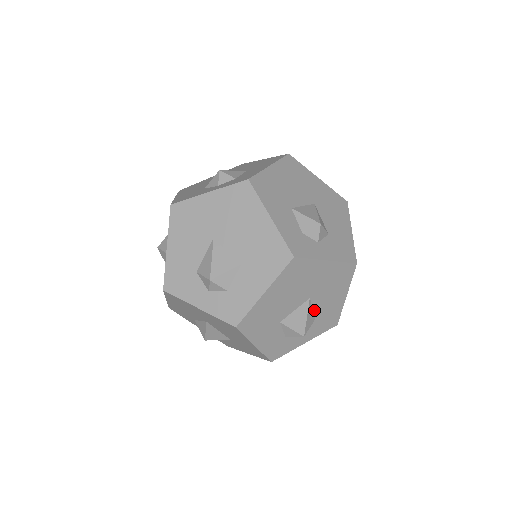
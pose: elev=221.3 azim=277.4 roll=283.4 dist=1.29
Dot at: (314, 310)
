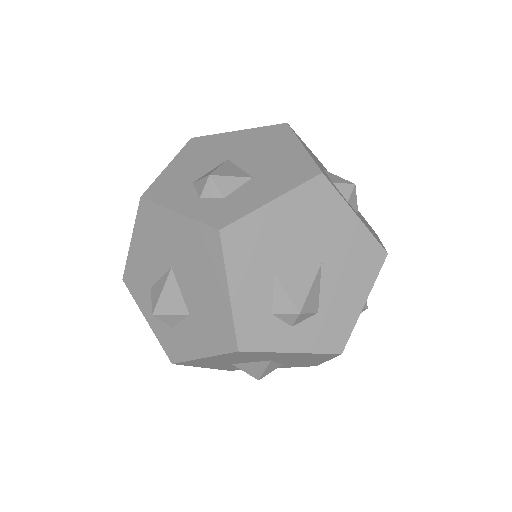
Dot at: occluded
